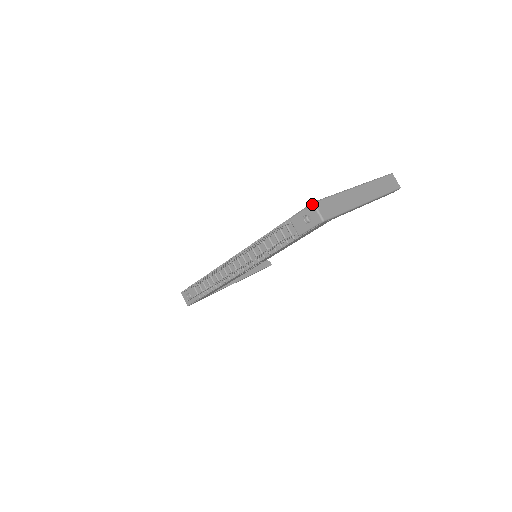
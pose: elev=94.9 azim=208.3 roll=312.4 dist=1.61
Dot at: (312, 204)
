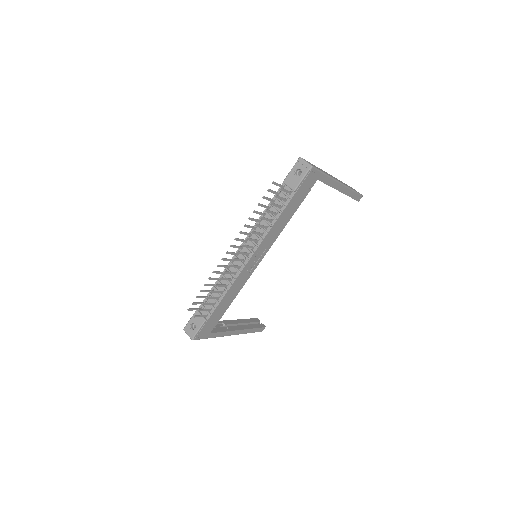
Dot at: (299, 158)
